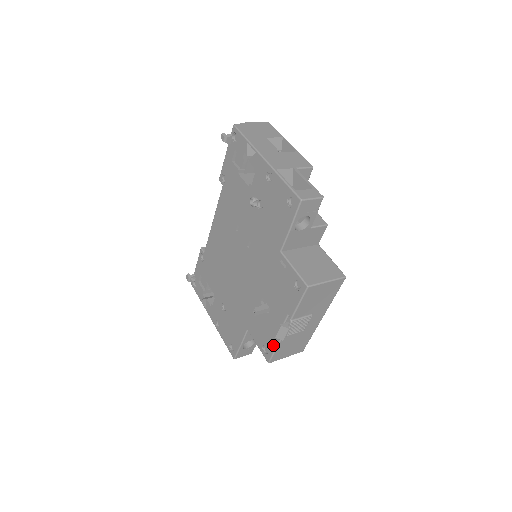
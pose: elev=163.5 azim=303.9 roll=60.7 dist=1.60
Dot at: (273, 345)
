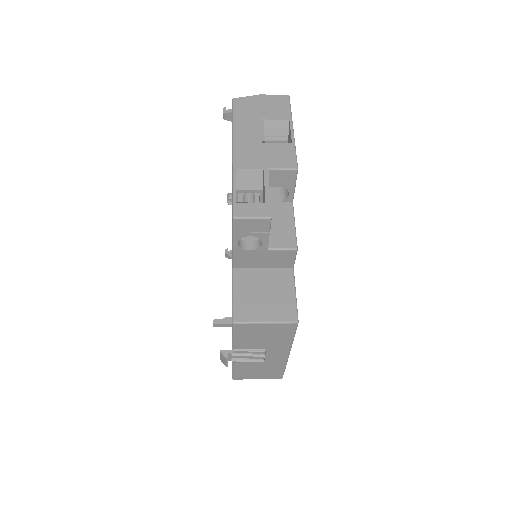
Dot at: occluded
